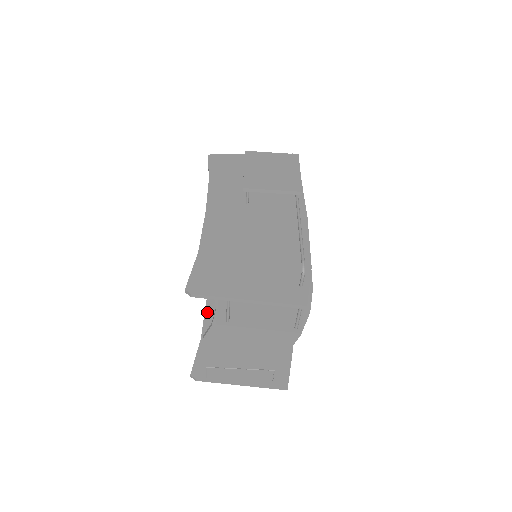
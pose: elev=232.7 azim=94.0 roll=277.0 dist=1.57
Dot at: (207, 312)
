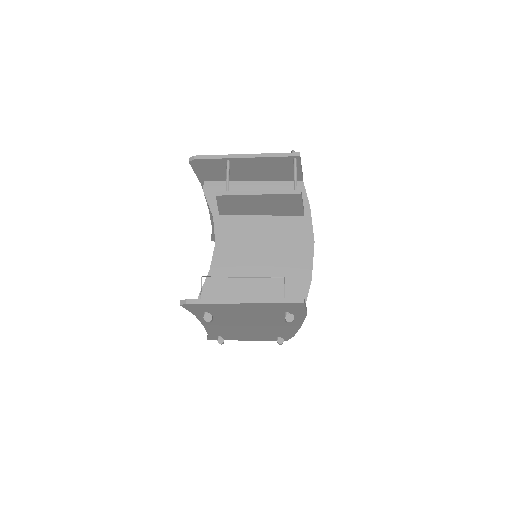
Dot at: occluded
